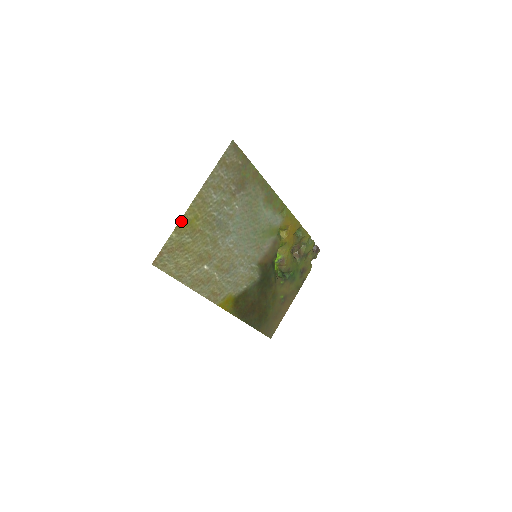
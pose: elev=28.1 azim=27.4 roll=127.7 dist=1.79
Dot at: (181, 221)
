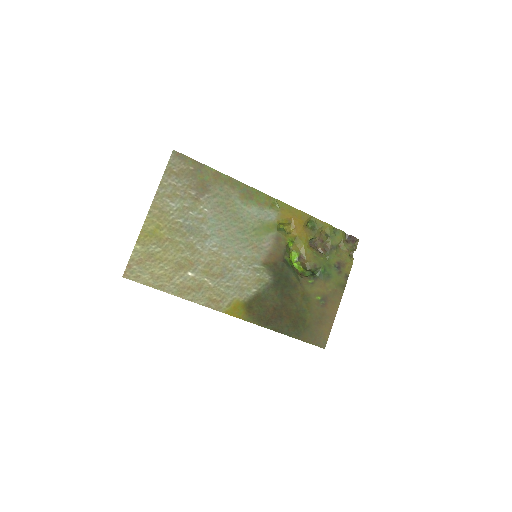
Dot at: (142, 233)
